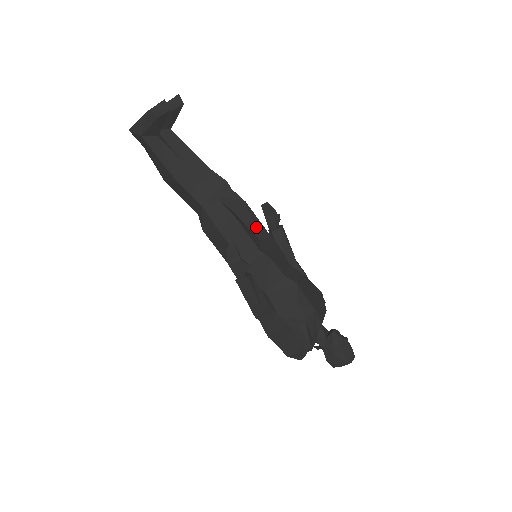
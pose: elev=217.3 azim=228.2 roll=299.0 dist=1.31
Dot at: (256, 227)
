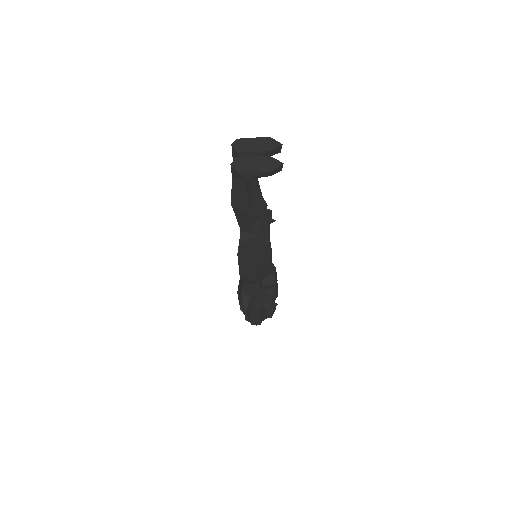
Dot at: occluded
